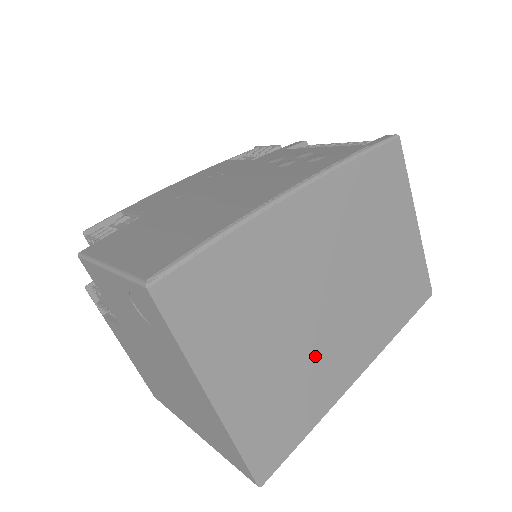
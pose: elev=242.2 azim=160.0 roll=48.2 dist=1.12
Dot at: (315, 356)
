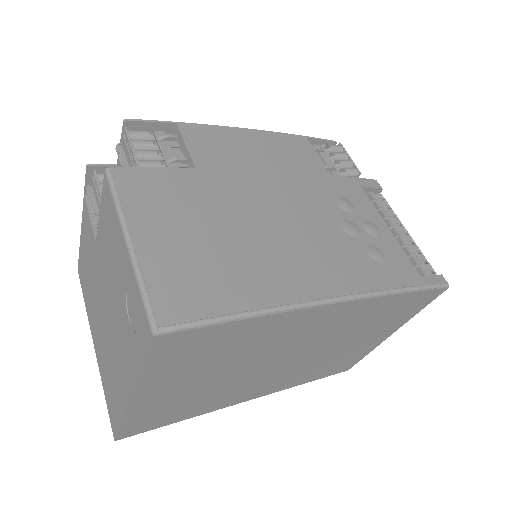
Dot at: (232, 388)
